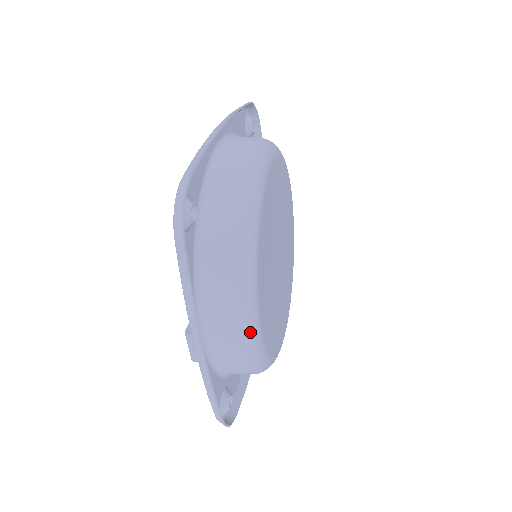
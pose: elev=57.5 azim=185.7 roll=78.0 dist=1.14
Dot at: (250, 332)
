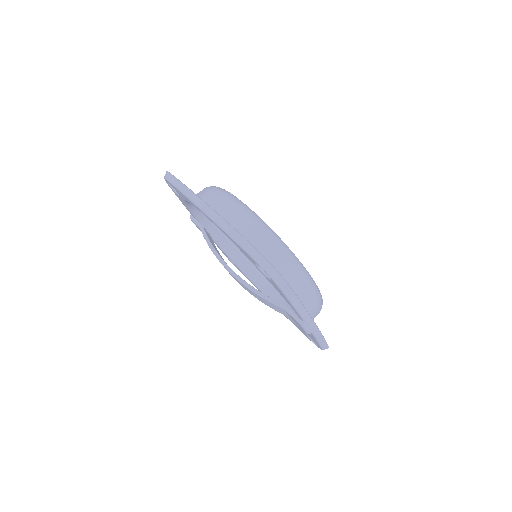
Dot at: (319, 293)
